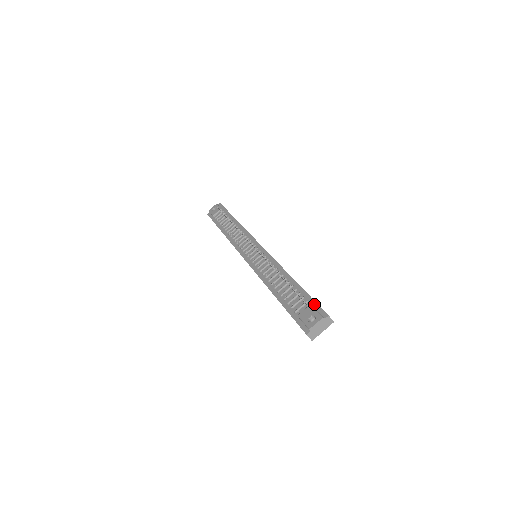
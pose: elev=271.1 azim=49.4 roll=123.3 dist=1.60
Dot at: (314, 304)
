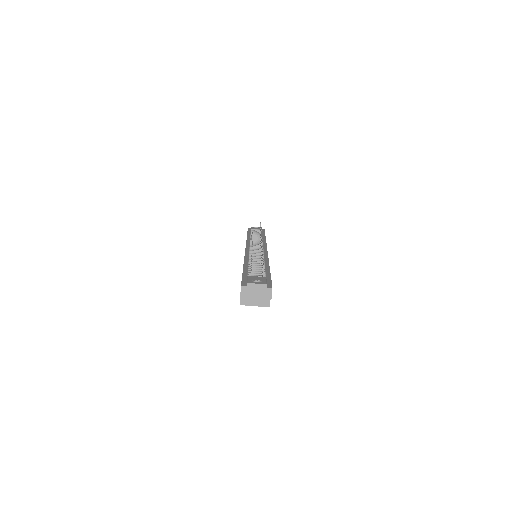
Dot at: (269, 280)
